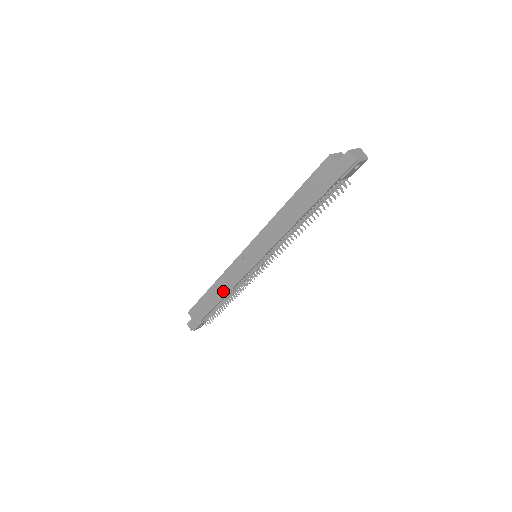
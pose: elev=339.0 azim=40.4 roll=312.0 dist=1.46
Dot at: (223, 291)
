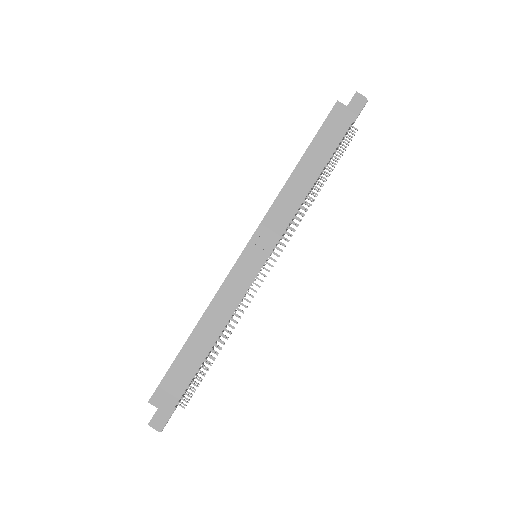
Dot at: (217, 325)
